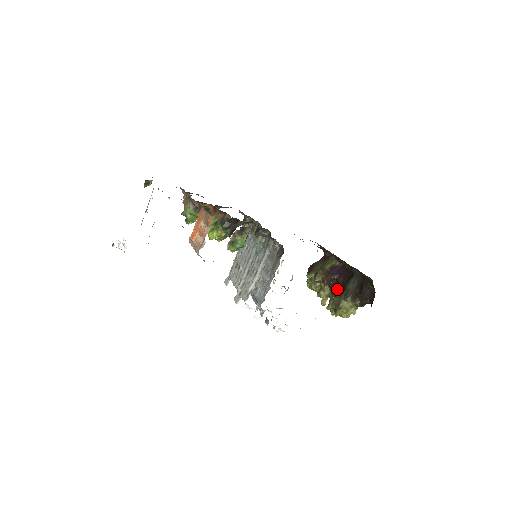
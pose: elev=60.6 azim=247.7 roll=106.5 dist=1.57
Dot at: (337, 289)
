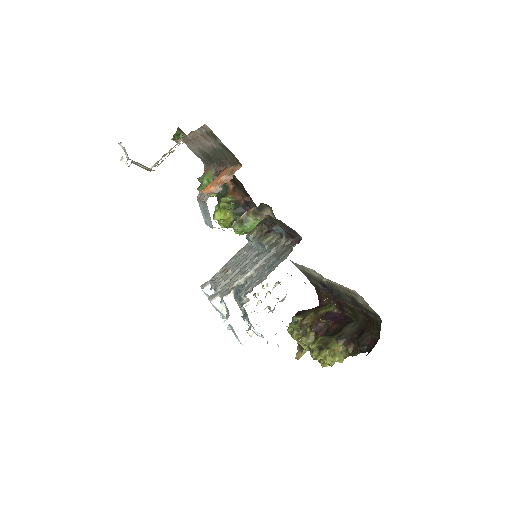
Dot at: occluded
